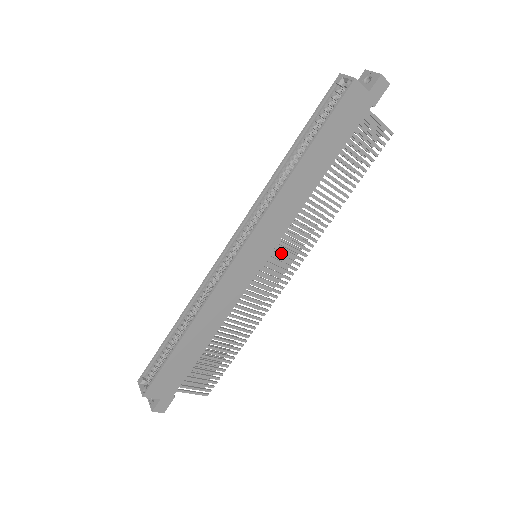
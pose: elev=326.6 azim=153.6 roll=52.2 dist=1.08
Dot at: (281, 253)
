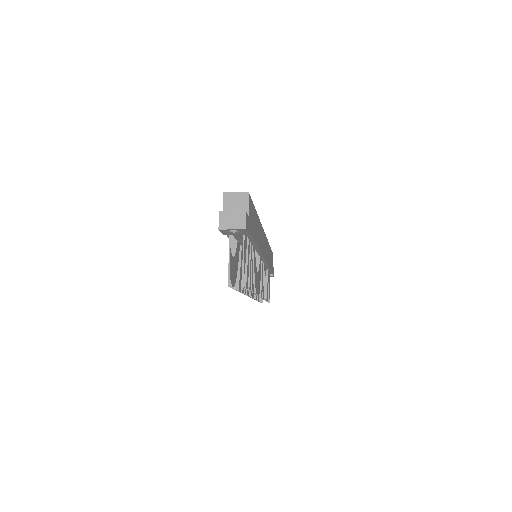
Dot at: occluded
